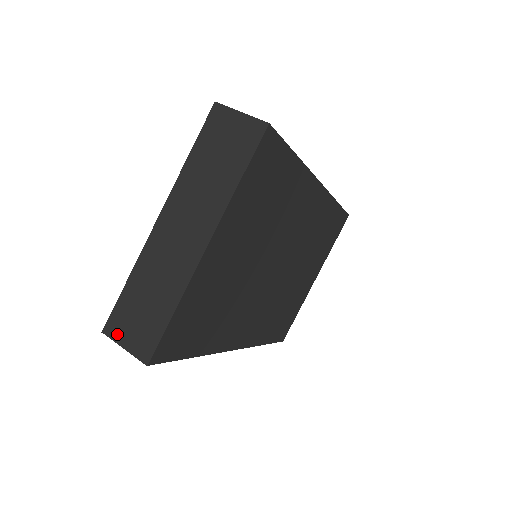
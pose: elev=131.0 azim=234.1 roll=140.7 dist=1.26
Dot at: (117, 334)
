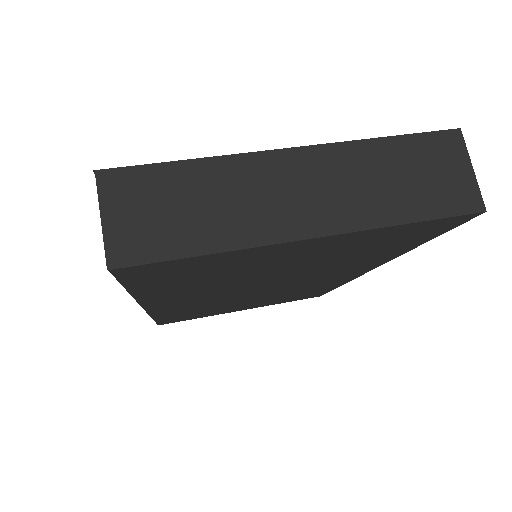
Dot at: (111, 195)
